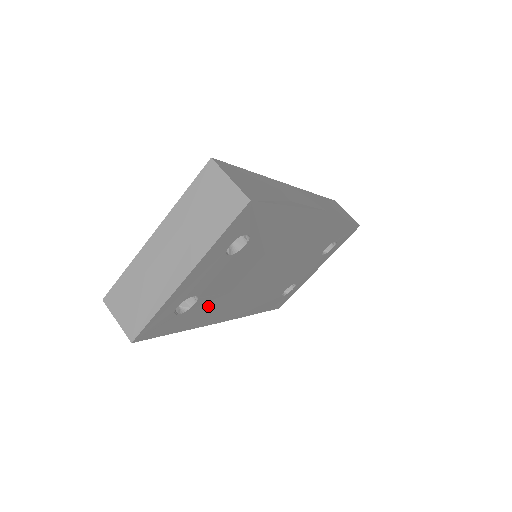
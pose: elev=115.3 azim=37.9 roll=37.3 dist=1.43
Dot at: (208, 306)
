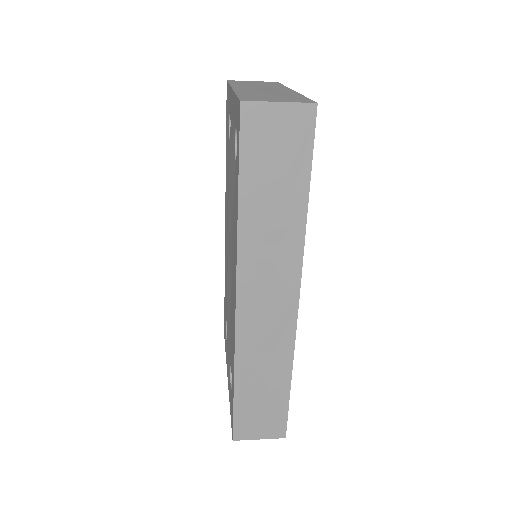
Dot at: occluded
